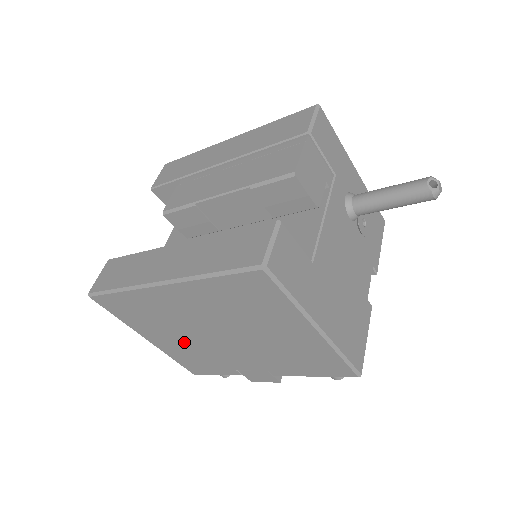
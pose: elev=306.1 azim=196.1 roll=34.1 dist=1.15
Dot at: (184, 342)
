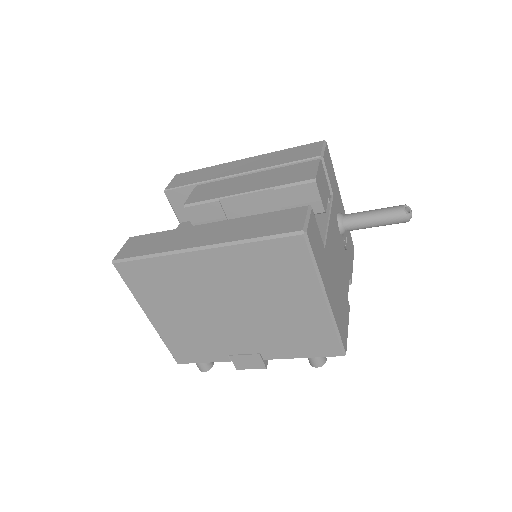
Dot at: (188, 320)
